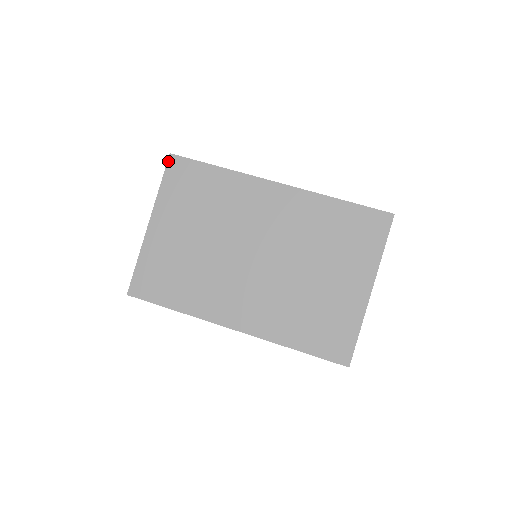
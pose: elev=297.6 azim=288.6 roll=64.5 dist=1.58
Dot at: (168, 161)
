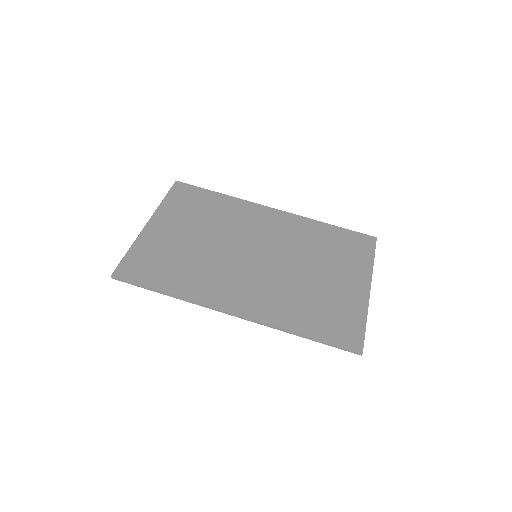
Dot at: (174, 185)
